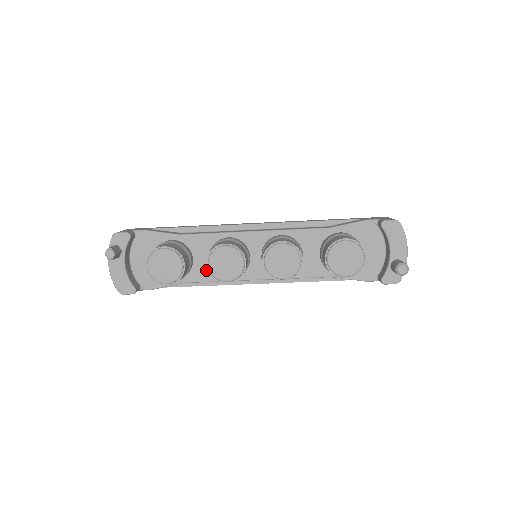
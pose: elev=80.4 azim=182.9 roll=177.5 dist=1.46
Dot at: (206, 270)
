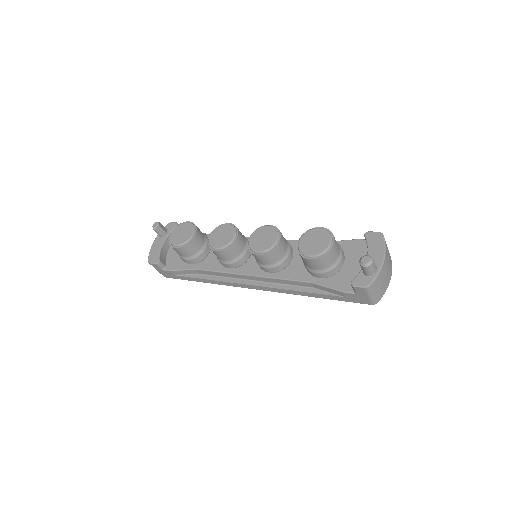
Dot at: (215, 262)
